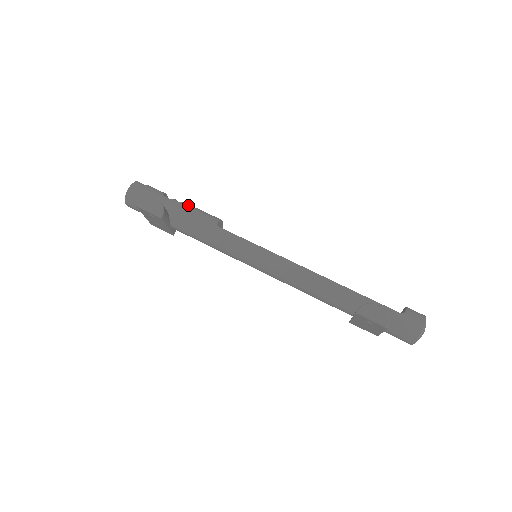
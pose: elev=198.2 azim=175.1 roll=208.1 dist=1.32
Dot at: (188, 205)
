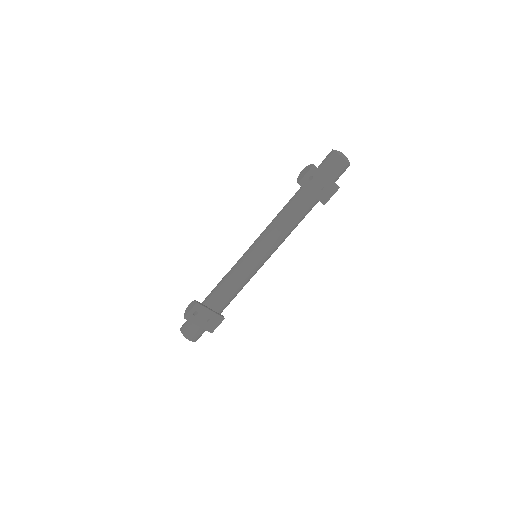
Dot at: occluded
